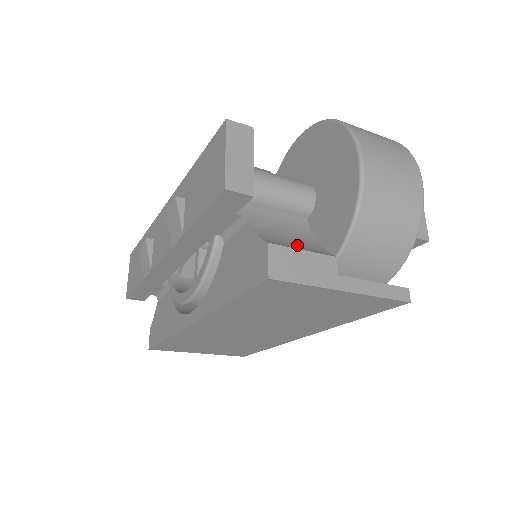
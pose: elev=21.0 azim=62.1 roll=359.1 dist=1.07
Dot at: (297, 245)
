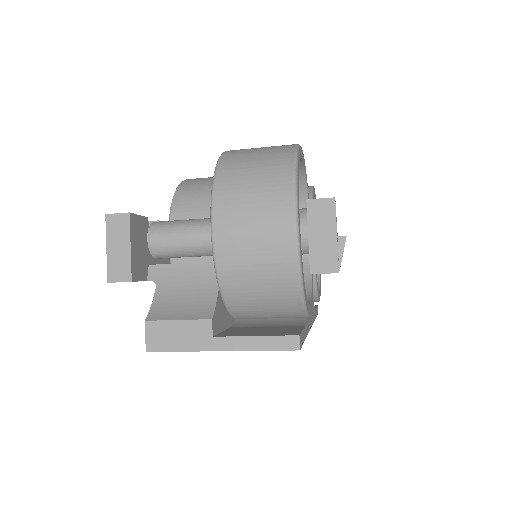
Dot at: (183, 309)
